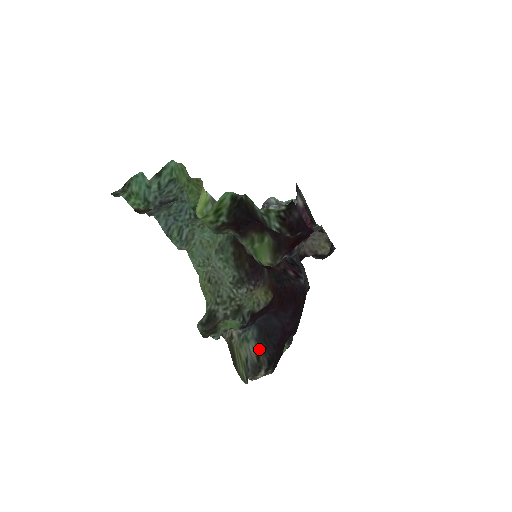
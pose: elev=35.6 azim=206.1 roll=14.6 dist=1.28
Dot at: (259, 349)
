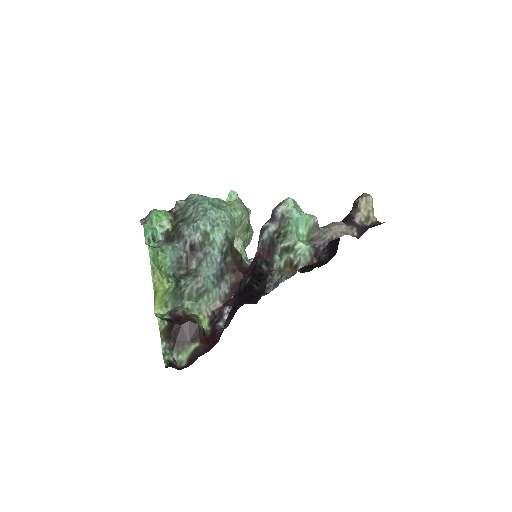
Dot at: occluded
